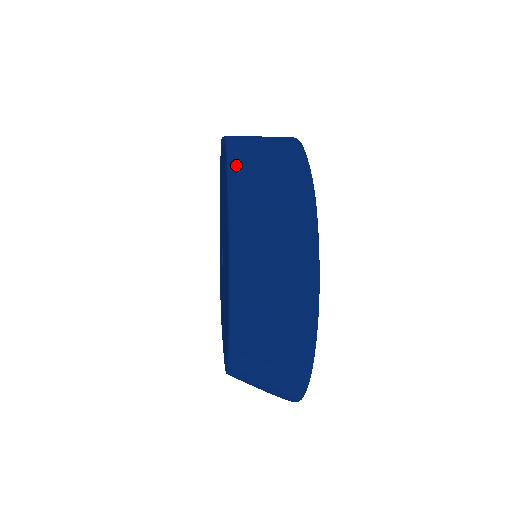
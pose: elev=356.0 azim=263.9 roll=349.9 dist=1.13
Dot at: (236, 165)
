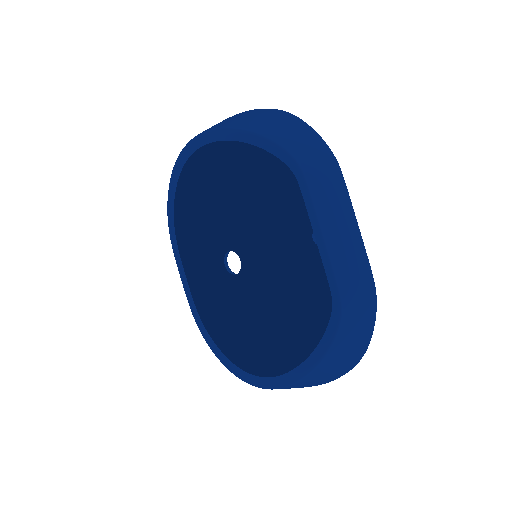
Dot at: (338, 343)
